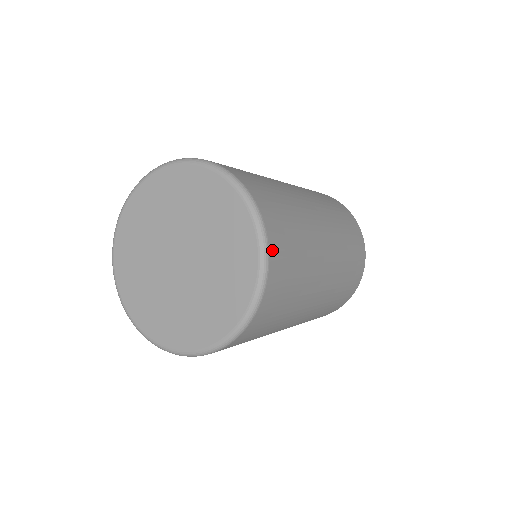
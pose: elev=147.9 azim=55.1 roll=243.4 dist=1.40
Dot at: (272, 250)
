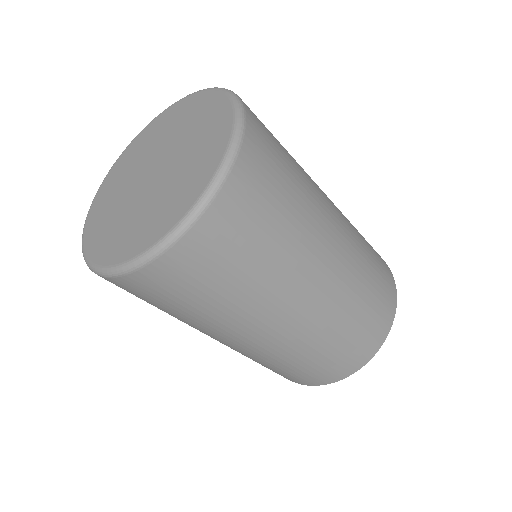
Dot at: (180, 249)
